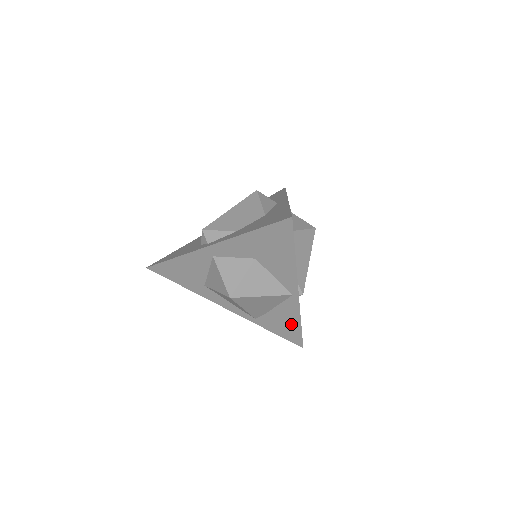
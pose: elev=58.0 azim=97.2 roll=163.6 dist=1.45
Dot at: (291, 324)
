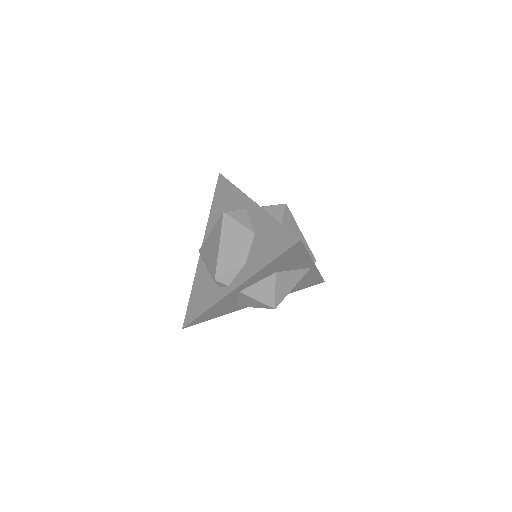
Dot at: (313, 279)
